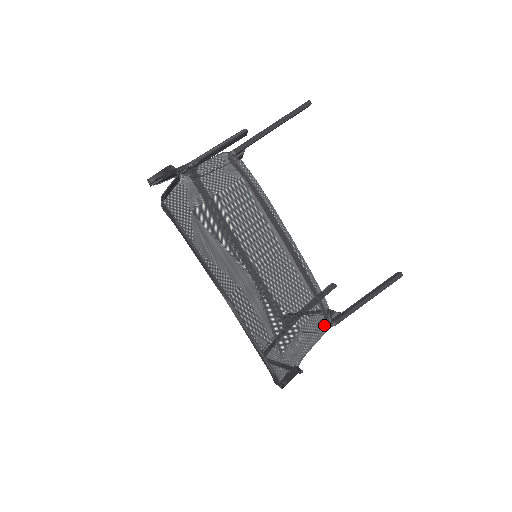
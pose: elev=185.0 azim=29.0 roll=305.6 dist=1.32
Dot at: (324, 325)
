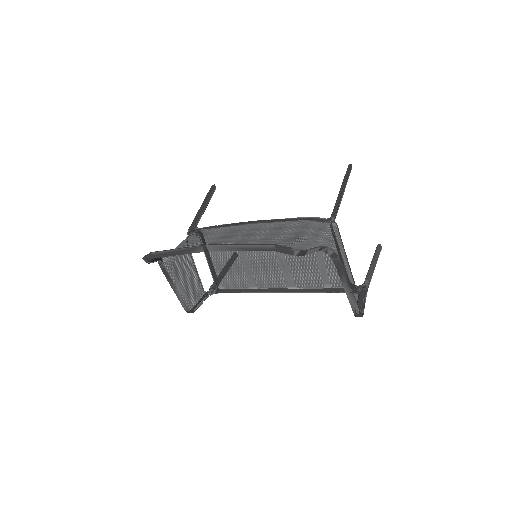
Dot at: (325, 225)
